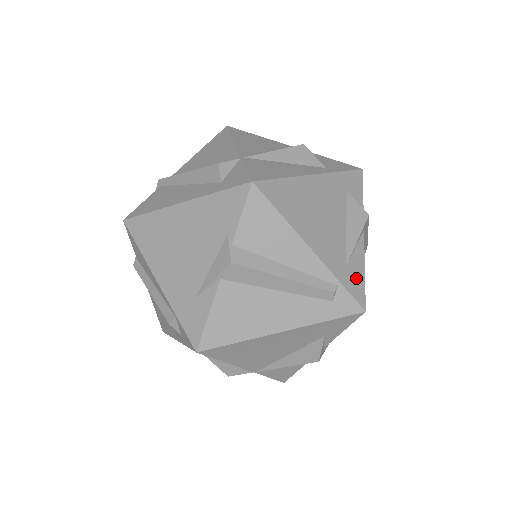
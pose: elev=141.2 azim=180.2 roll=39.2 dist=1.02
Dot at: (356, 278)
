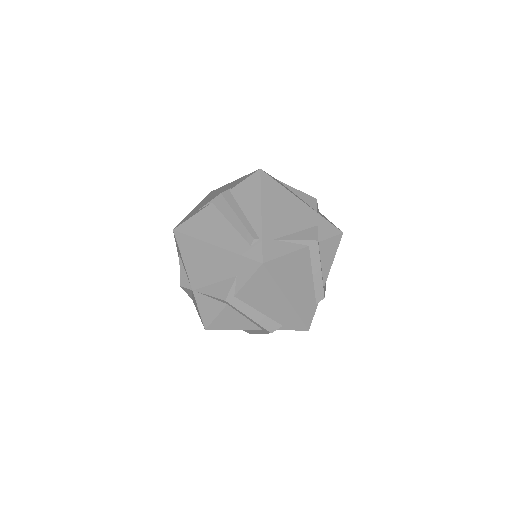
Dot at: (275, 249)
